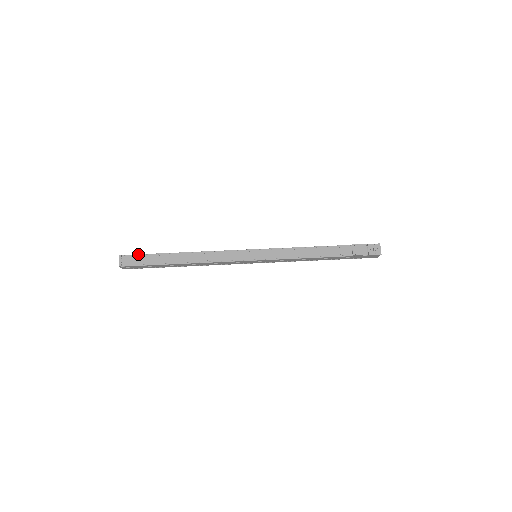
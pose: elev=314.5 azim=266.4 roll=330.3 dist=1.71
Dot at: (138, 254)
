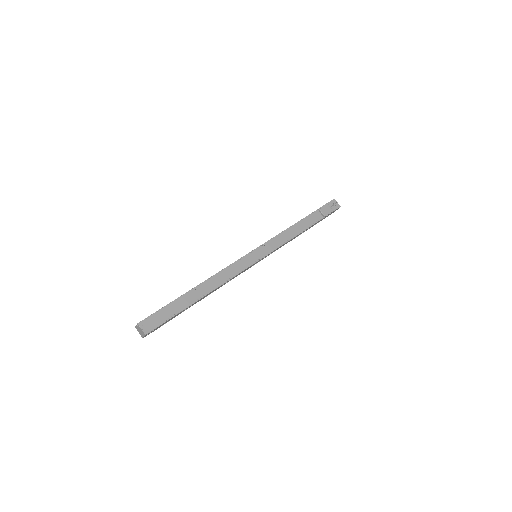
Dot at: (155, 312)
